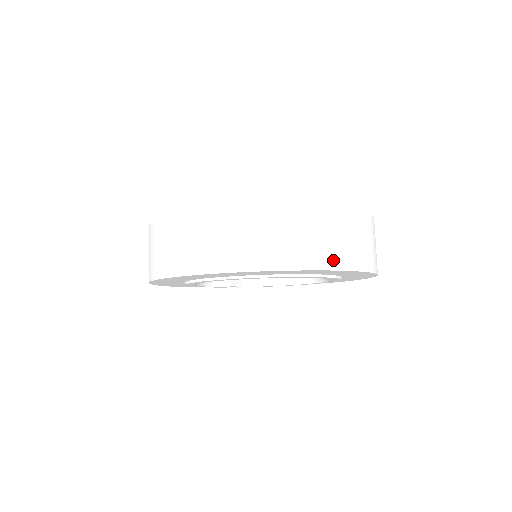
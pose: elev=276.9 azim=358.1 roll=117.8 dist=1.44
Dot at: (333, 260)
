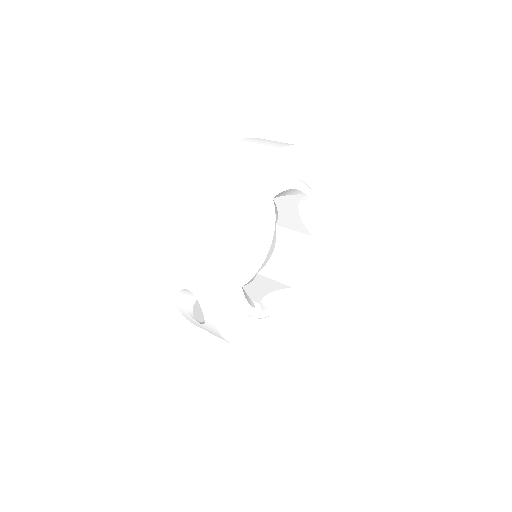
Dot at: occluded
